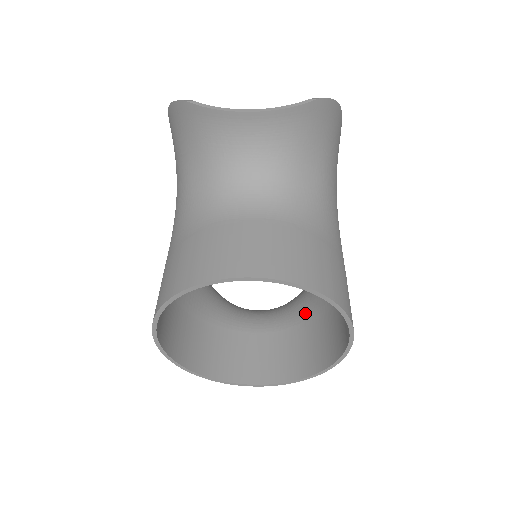
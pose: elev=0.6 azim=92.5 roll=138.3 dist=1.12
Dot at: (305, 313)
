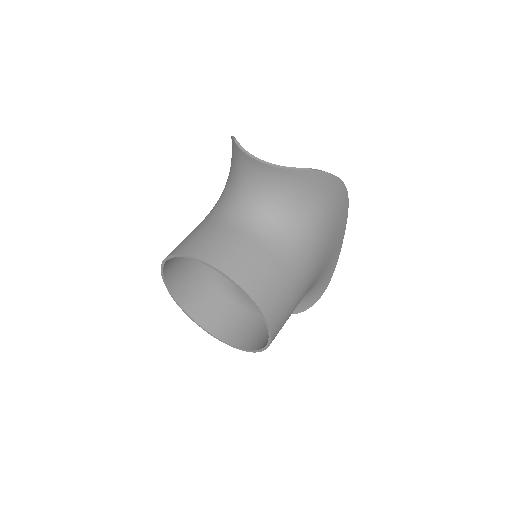
Dot at: occluded
